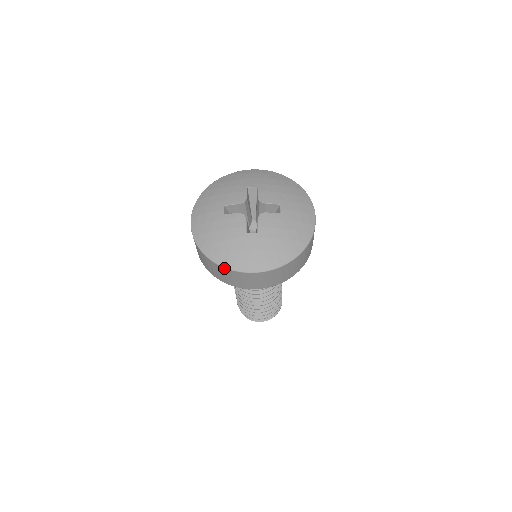
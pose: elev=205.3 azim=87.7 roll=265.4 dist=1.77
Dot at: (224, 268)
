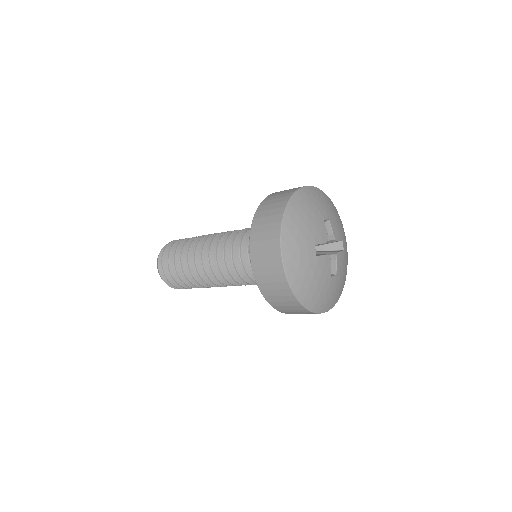
Dot at: (310, 312)
